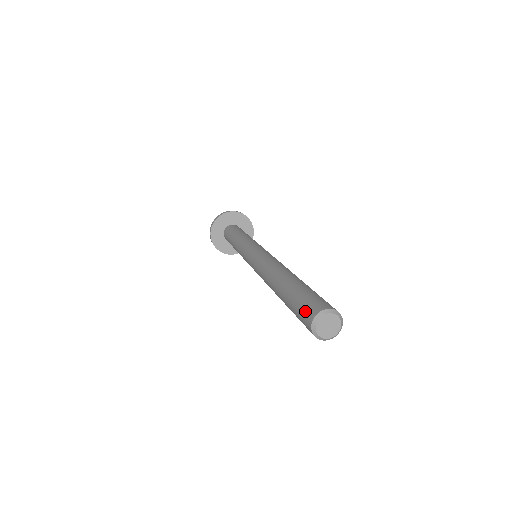
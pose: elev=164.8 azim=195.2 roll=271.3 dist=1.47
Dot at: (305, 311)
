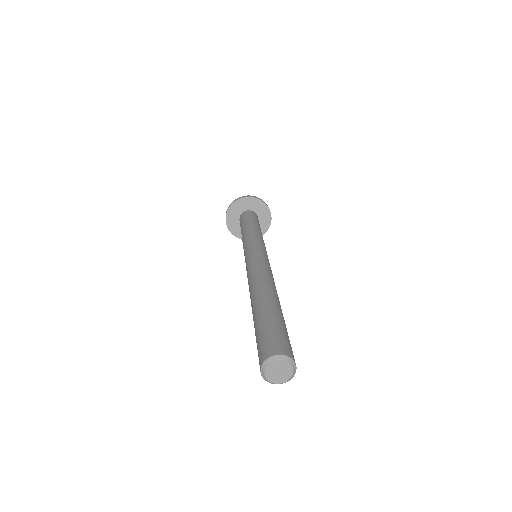
Dot at: occluded
